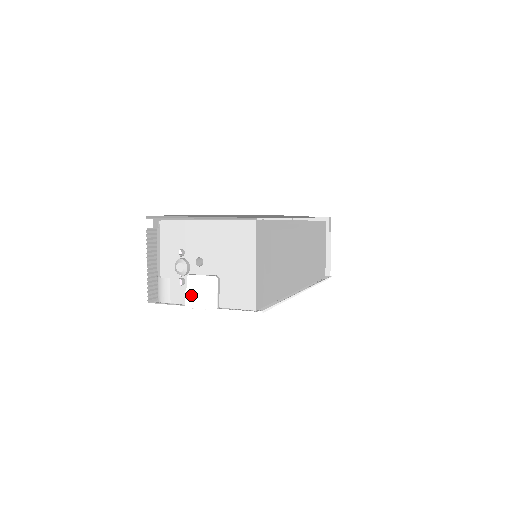
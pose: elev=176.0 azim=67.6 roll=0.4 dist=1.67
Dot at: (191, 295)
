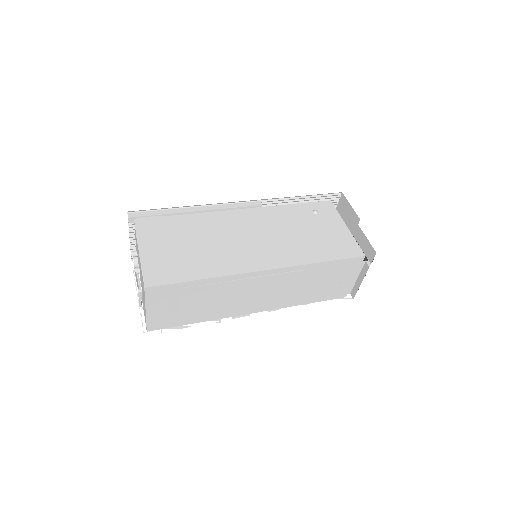
Dot at: (136, 283)
